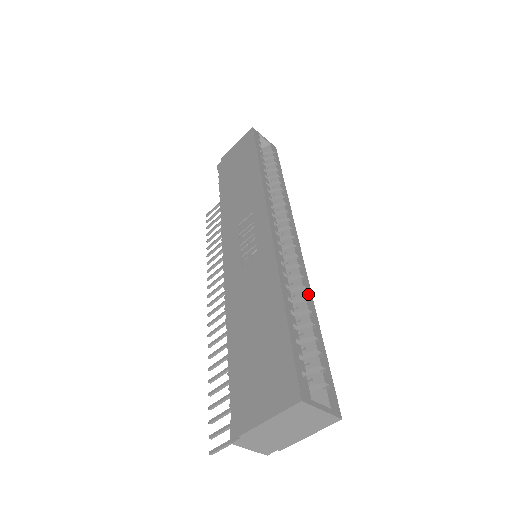
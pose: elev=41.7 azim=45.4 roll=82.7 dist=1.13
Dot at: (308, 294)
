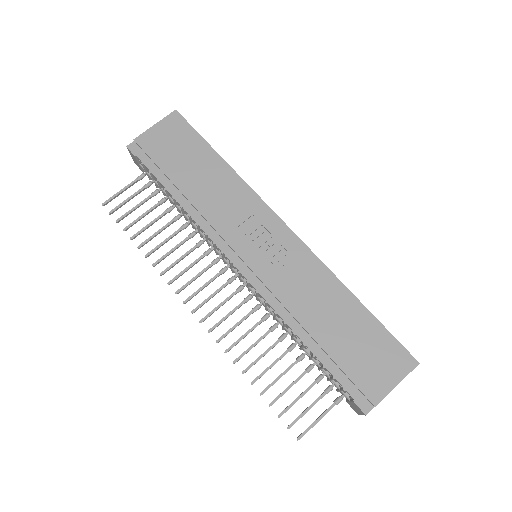
Dot at: occluded
